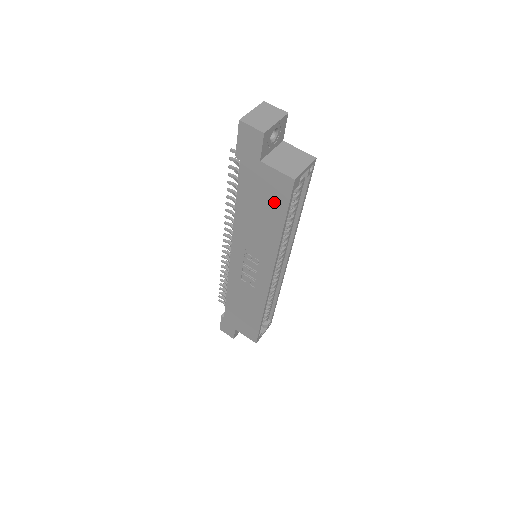
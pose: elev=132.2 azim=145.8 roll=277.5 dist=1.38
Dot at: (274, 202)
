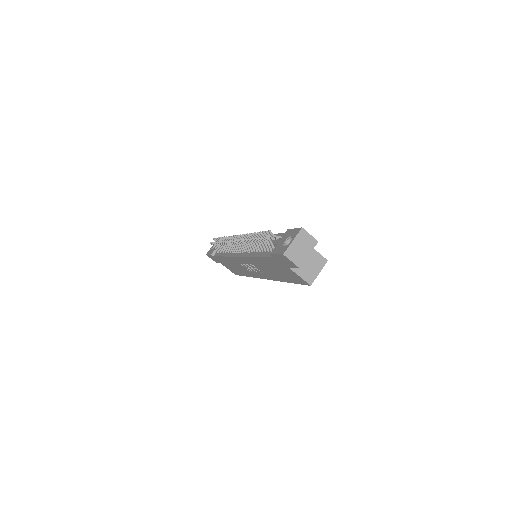
Dot at: (289, 277)
